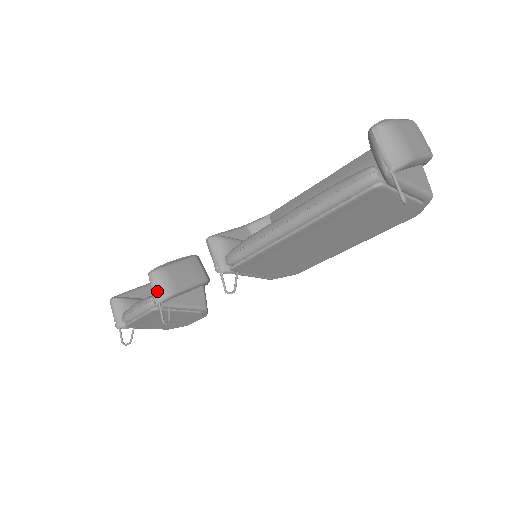
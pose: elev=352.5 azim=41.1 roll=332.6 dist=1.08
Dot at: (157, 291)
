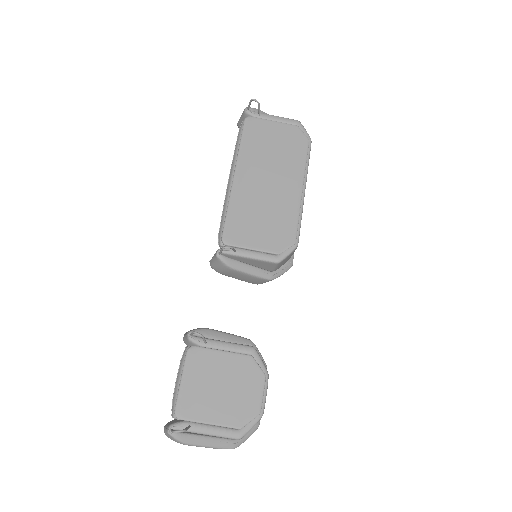
Dot at: occluded
